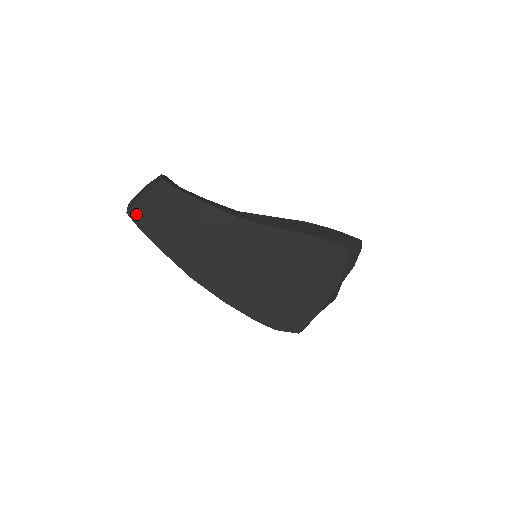
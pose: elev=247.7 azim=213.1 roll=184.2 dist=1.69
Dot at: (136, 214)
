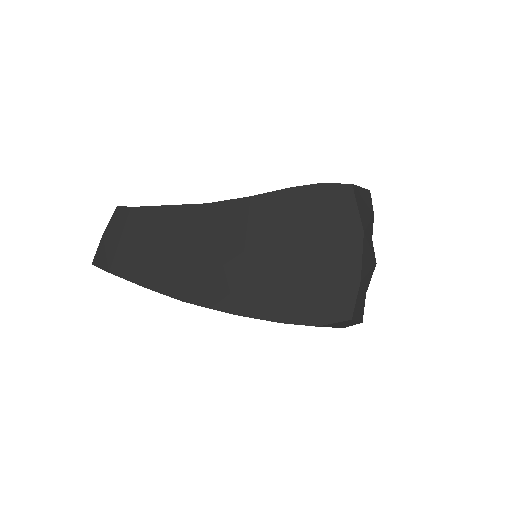
Dot at: (101, 259)
